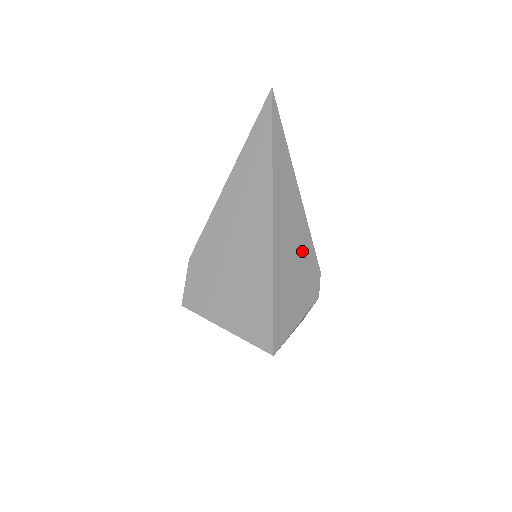
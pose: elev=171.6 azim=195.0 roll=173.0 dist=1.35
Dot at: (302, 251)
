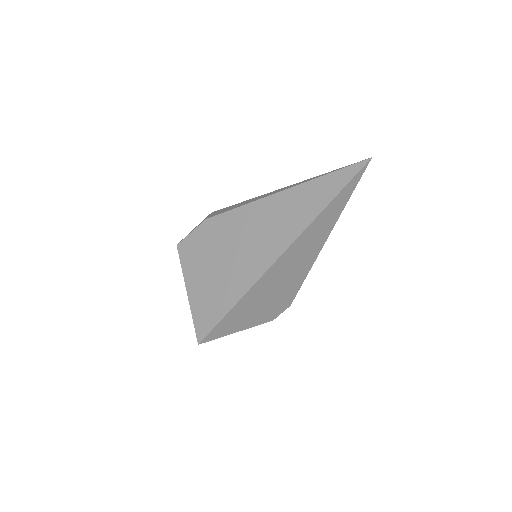
Dot at: (285, 288)
